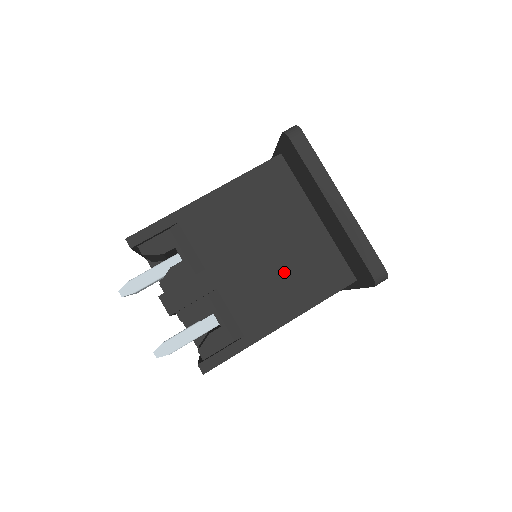
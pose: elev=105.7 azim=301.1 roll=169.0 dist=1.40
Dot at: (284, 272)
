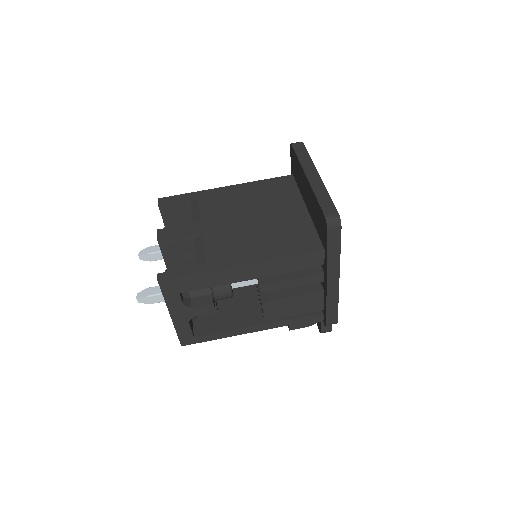
Dot at: (261, 233)
